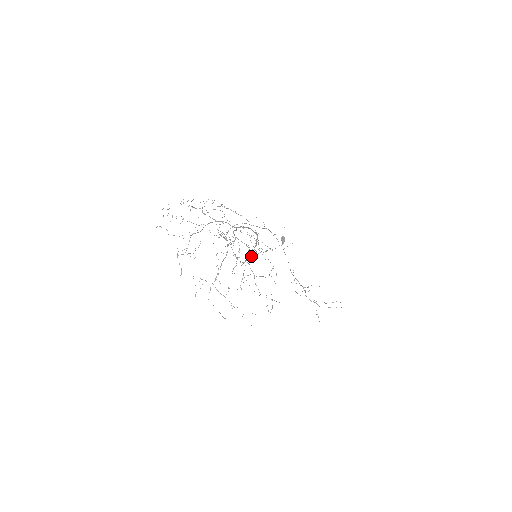
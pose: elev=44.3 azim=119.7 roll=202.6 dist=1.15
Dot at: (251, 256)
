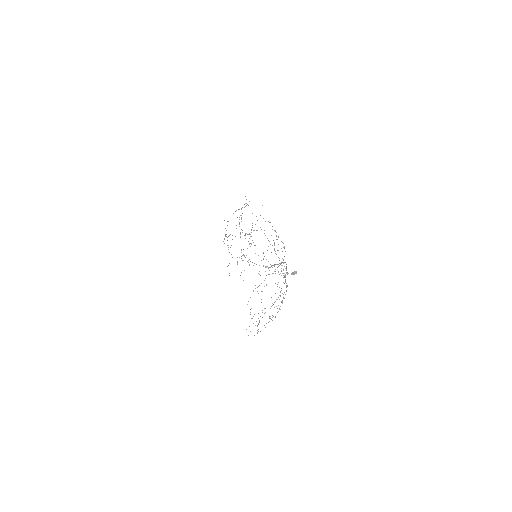
Dot at: occluded
